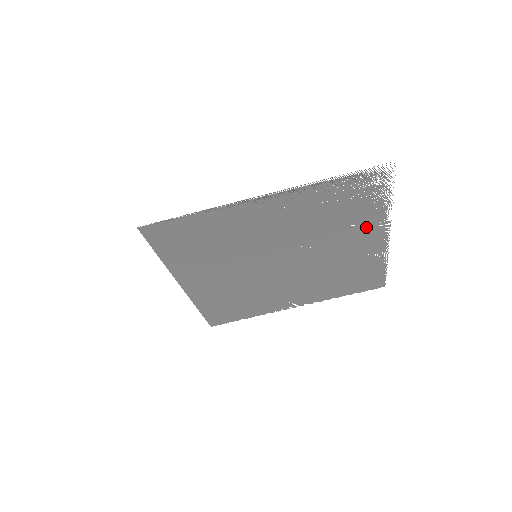
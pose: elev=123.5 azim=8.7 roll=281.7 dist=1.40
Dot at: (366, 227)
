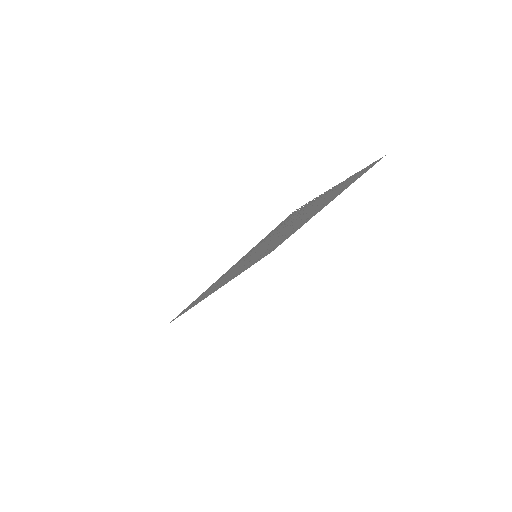
Dot at: (320, 199)
